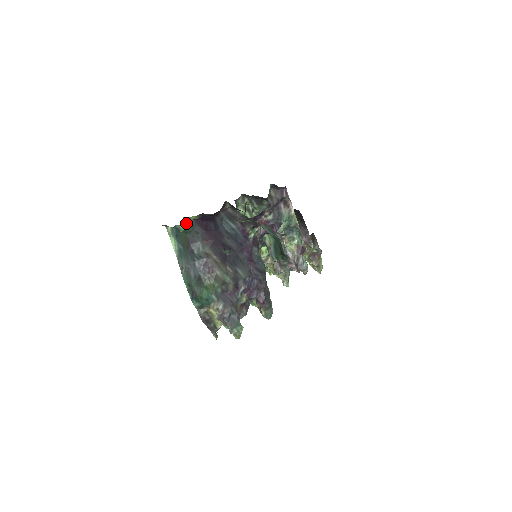
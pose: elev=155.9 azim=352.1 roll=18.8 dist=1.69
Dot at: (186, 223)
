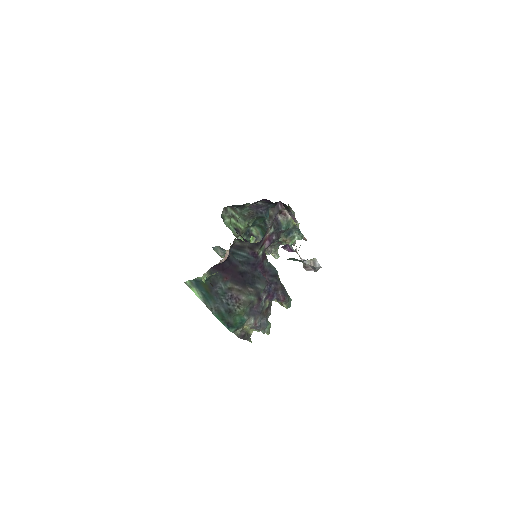
Dot at: (205, 274)
